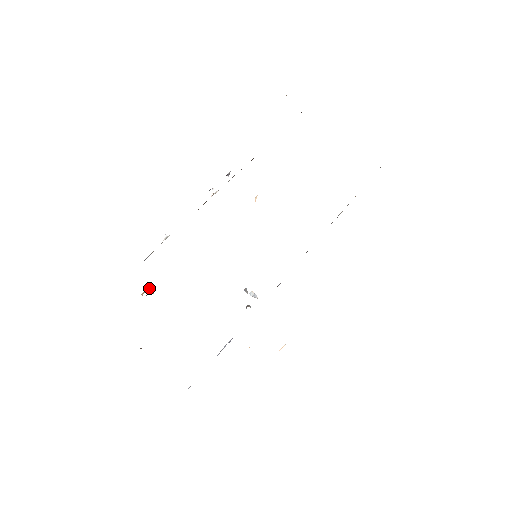
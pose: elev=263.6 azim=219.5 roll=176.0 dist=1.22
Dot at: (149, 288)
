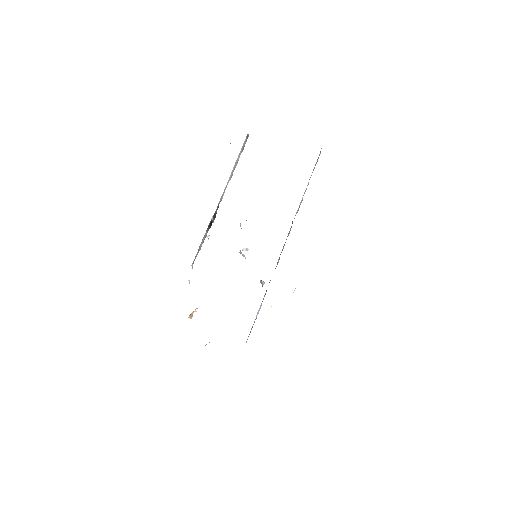
Dot at: (193, 312)
